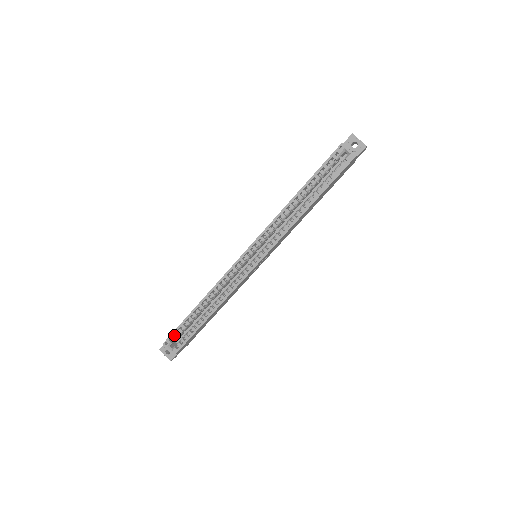
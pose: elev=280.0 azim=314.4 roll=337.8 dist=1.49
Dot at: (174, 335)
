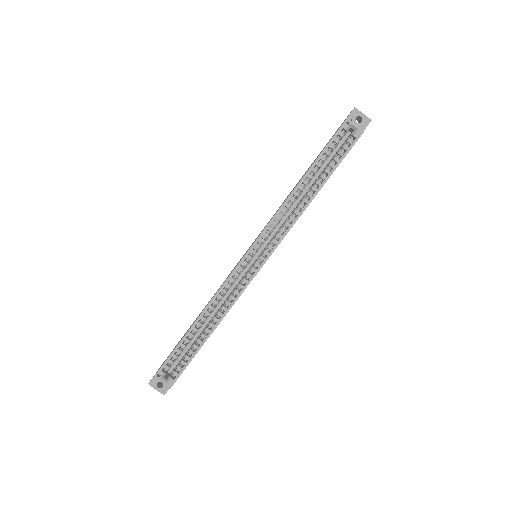
Dot at: (167, 363)
